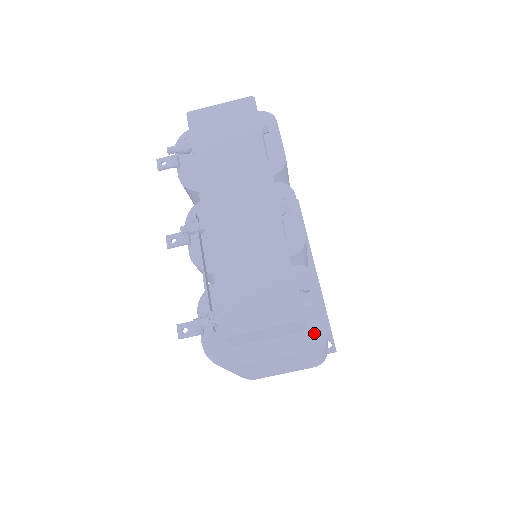
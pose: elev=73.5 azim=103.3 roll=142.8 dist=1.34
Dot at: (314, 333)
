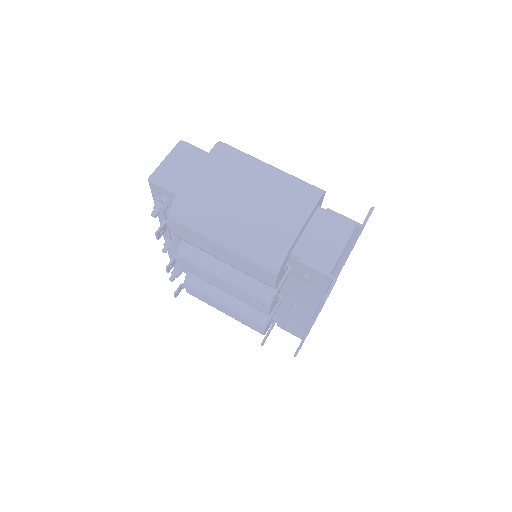
Dot at: occluded
